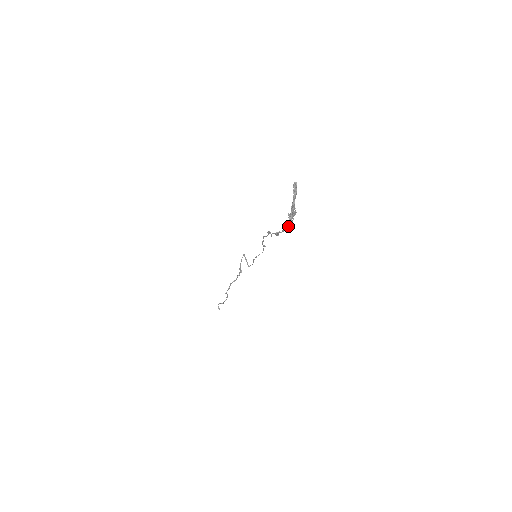
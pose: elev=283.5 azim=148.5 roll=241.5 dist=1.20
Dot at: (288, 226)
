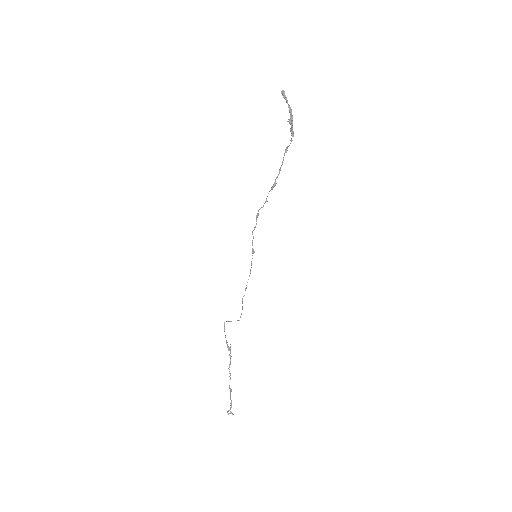
Dot at: (293, 131)
